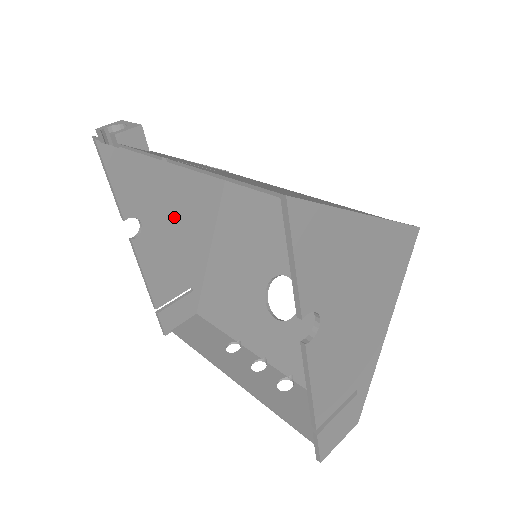
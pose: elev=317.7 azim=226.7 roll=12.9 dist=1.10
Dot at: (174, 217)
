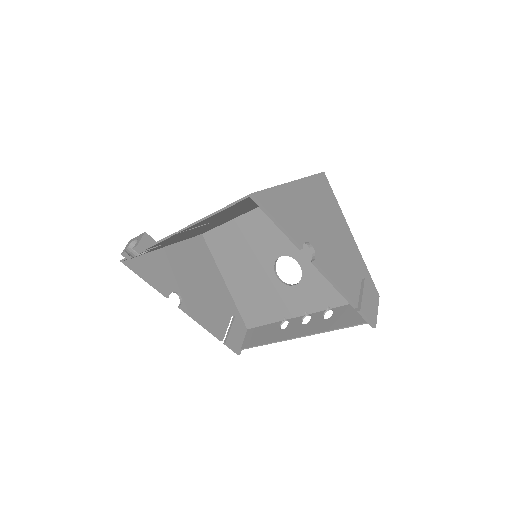
Dot at: (192, 278)
